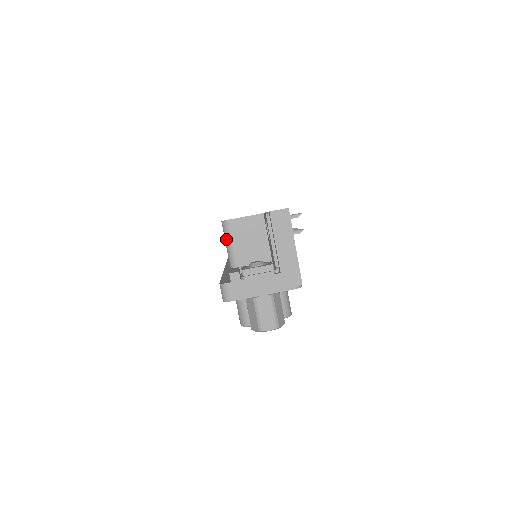
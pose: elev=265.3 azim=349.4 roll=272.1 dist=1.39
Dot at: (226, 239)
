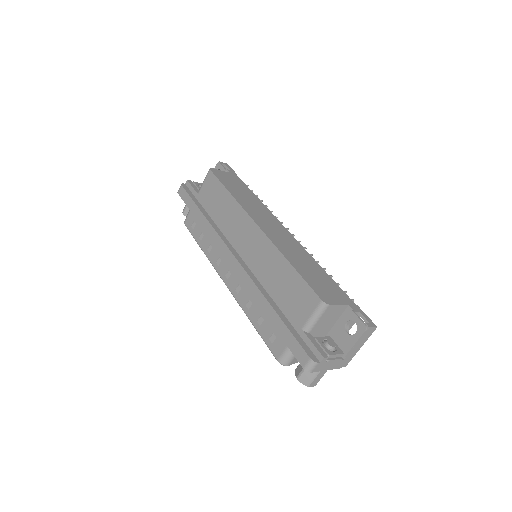
Dot at: (317, 314)
